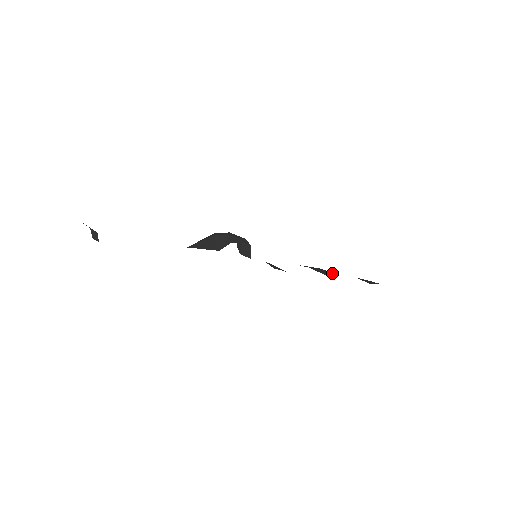
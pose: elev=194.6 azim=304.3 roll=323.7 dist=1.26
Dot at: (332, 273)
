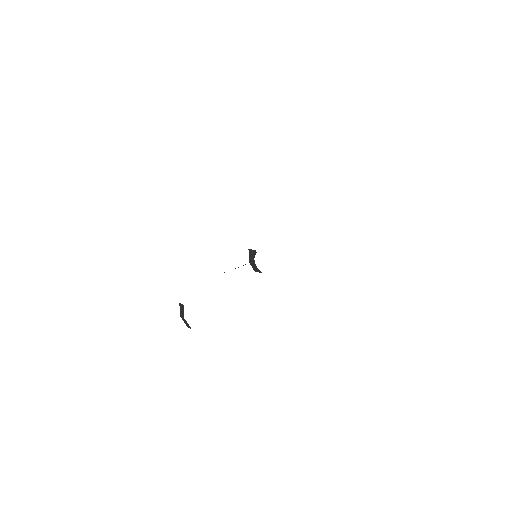
Dot at: occluded
